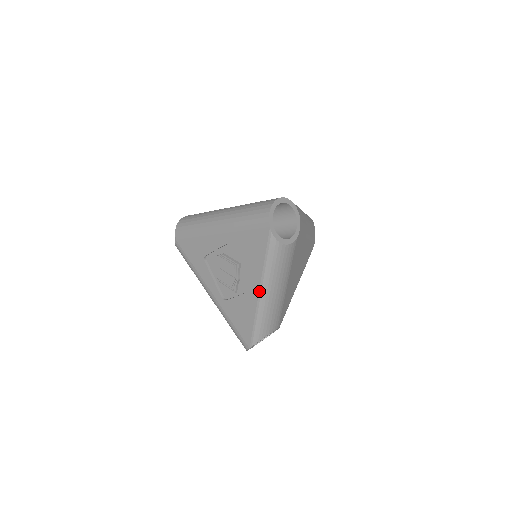
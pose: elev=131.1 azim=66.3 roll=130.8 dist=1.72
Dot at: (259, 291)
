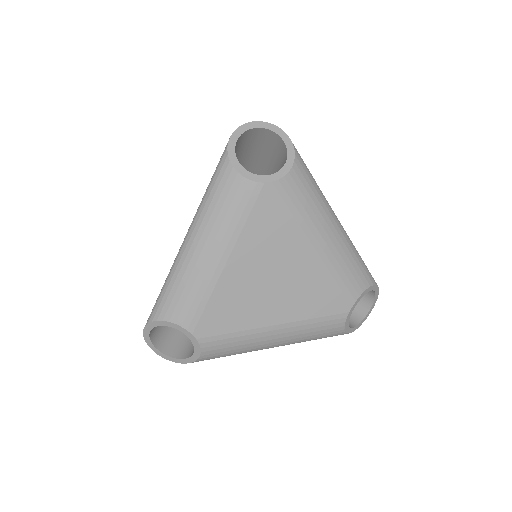
Dot at: (186, 234)
